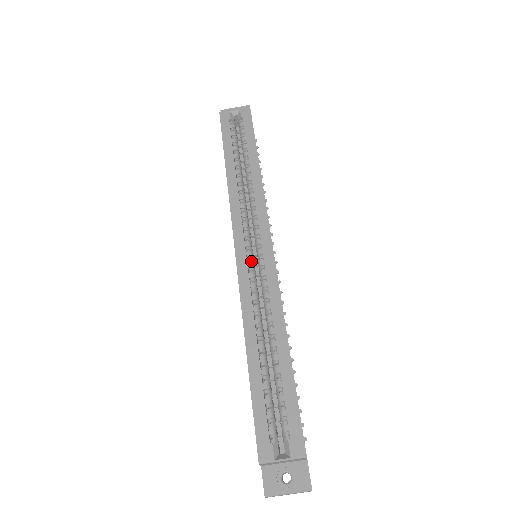
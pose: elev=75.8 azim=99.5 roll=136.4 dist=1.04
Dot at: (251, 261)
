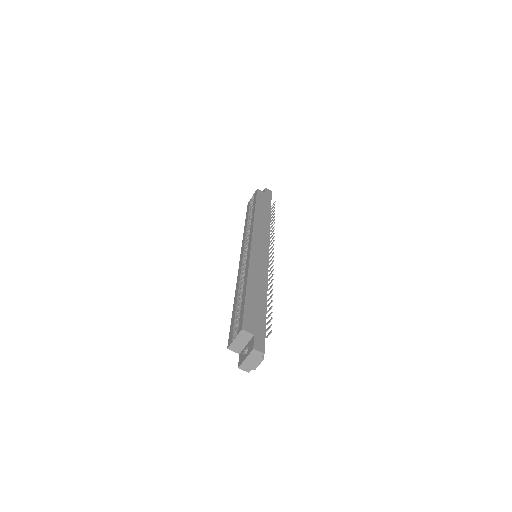
Dot at: (246, 259)
